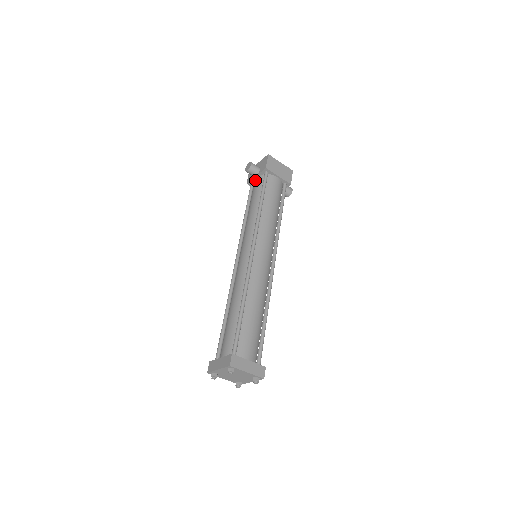
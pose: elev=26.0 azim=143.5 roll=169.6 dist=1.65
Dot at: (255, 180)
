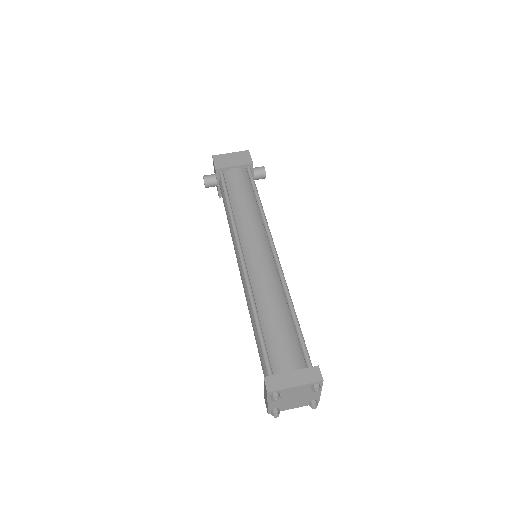
Dot at: (219, 188)
